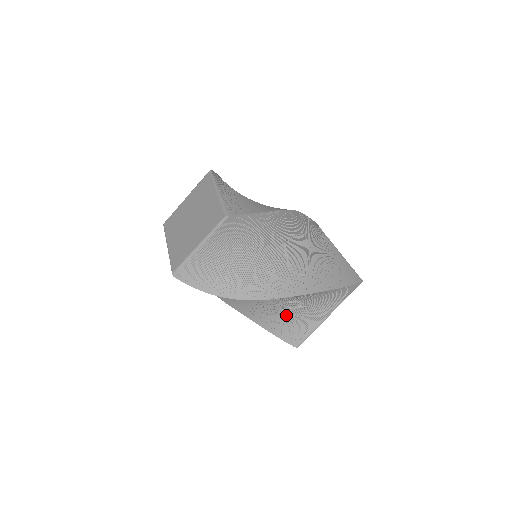
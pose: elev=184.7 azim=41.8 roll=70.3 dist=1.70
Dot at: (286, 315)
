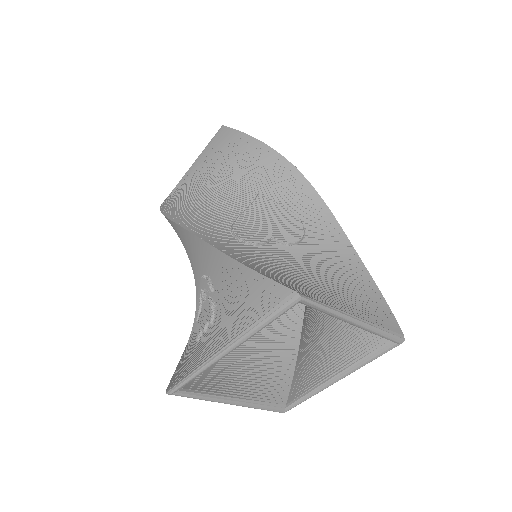
Dot at: (199, 320)
